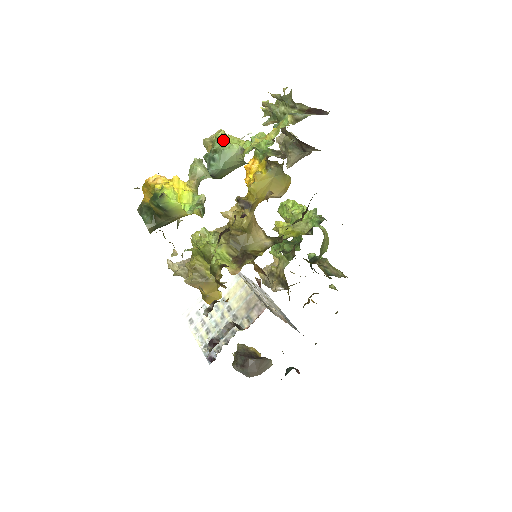
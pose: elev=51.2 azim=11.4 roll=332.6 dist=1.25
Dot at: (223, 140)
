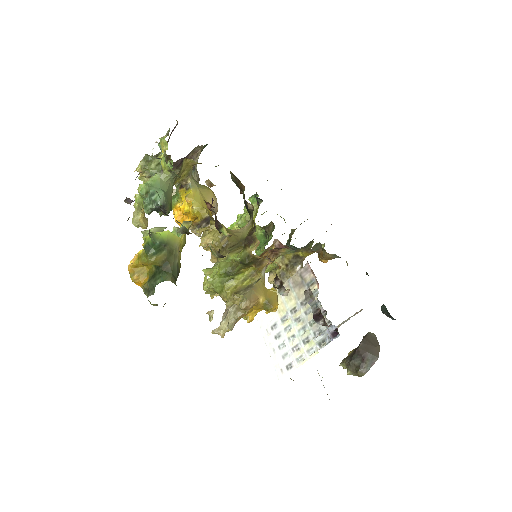
Dot at: (143, 185)
